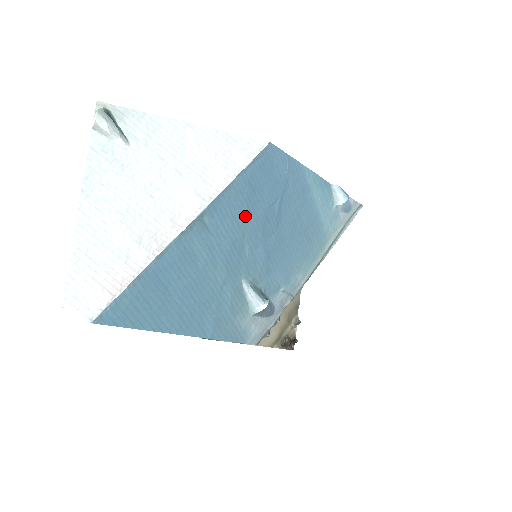
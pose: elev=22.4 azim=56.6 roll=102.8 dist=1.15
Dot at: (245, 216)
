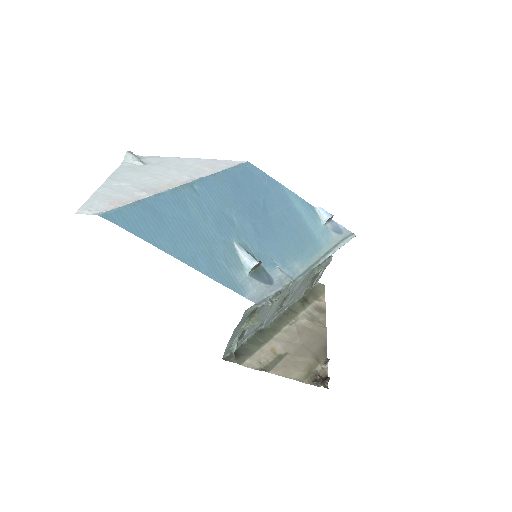
Dot at: (231, 198)
